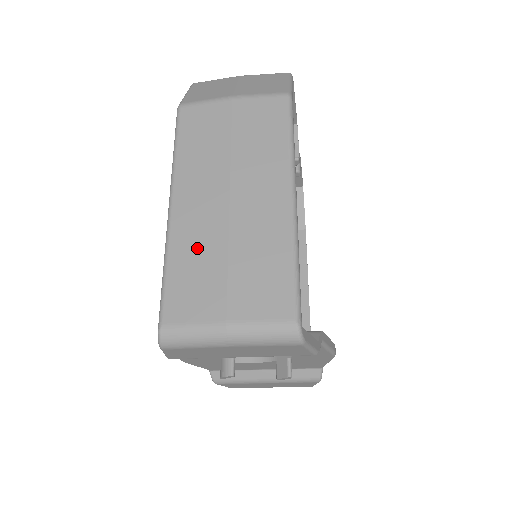
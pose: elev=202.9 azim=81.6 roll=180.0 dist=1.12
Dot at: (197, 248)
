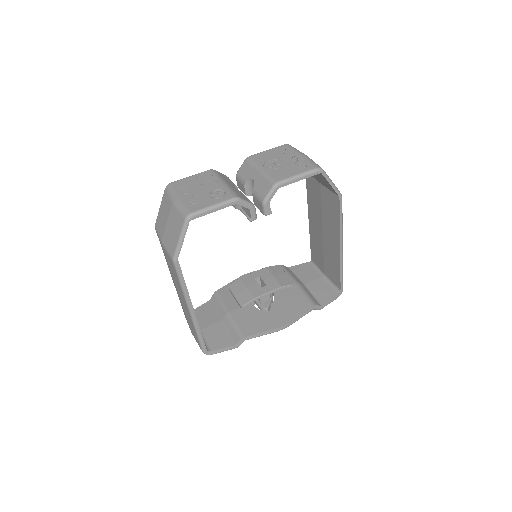
Dot at: (180, 301)
